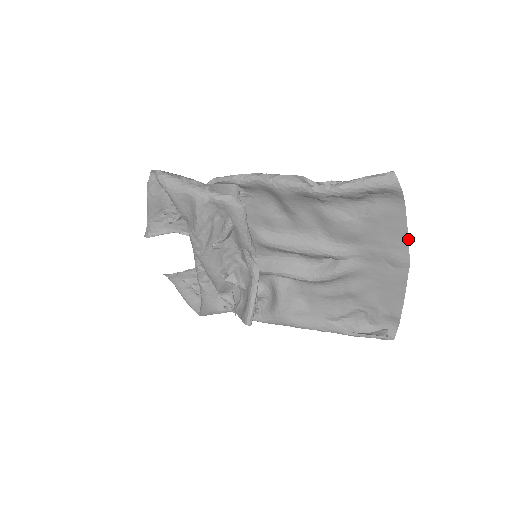
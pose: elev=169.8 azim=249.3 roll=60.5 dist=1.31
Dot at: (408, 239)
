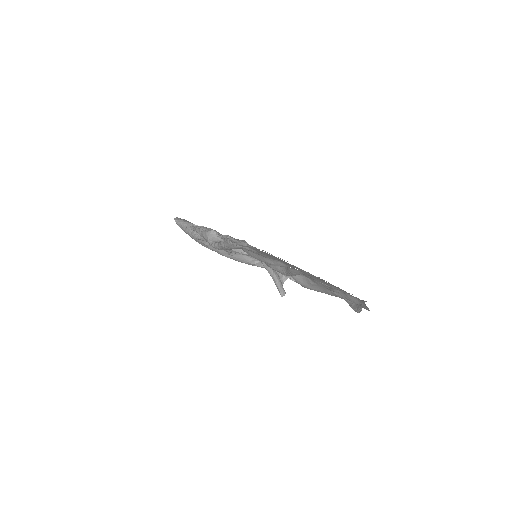
Dot at: (293, 265)
